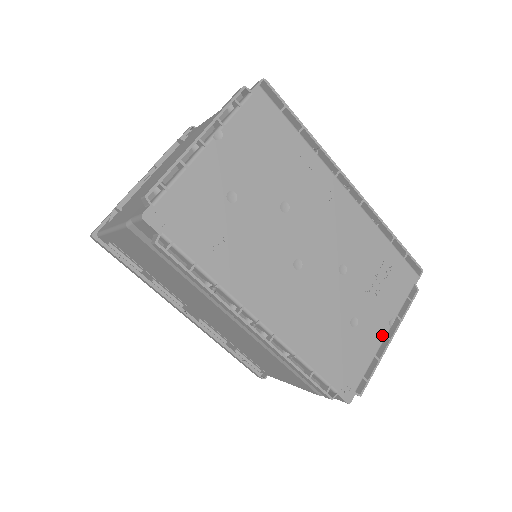
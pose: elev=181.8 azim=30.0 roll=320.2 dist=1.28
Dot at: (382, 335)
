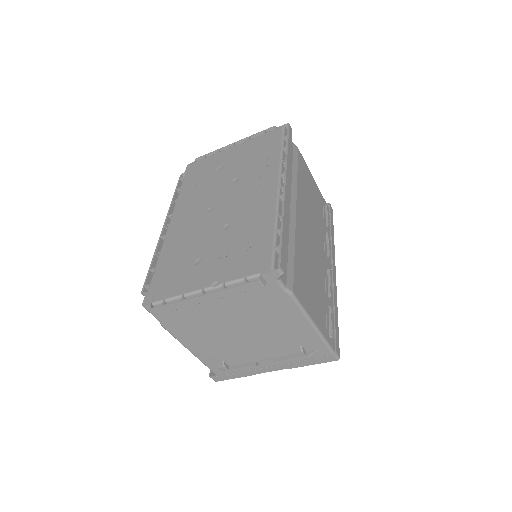
Dot at: (201, 286)
